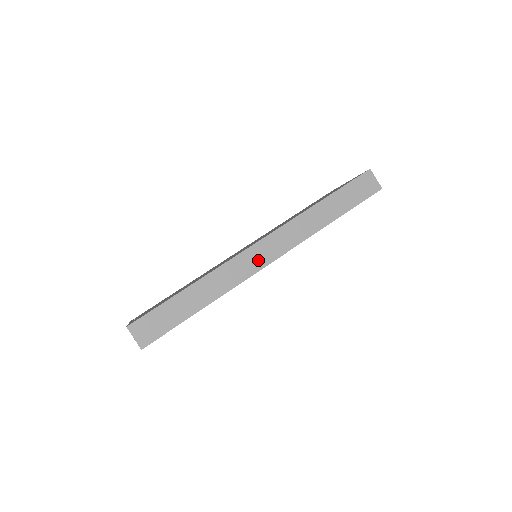
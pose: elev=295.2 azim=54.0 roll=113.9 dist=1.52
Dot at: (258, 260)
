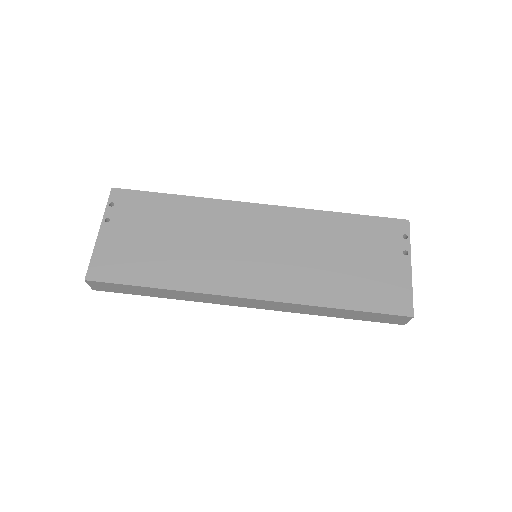
Dot at: (236, 303)
